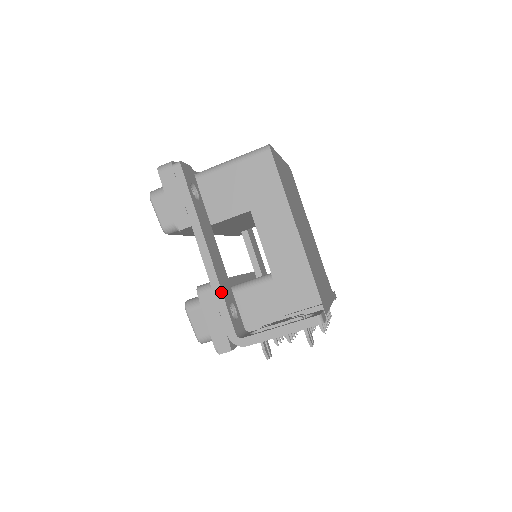
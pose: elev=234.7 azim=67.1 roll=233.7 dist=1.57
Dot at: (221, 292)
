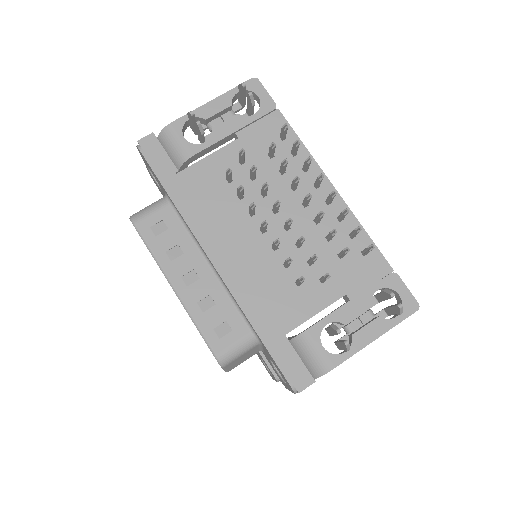
Dot at: occluded
